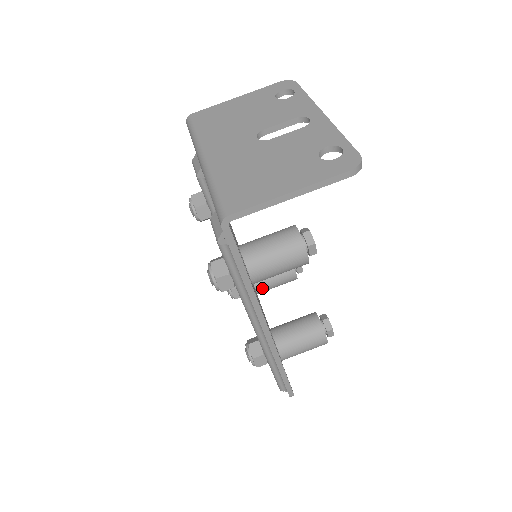
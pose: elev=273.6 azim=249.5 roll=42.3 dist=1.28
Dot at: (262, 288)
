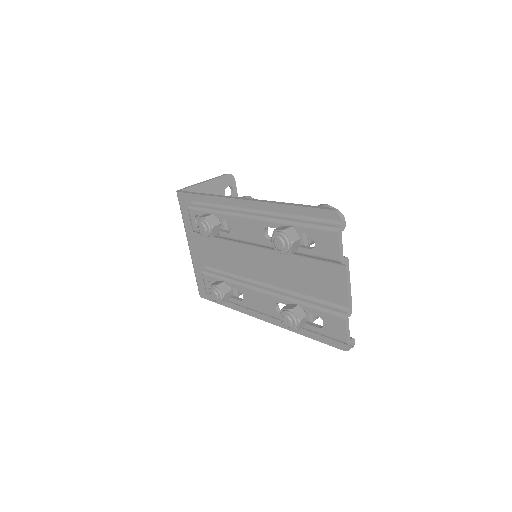
Dot at: occluded
